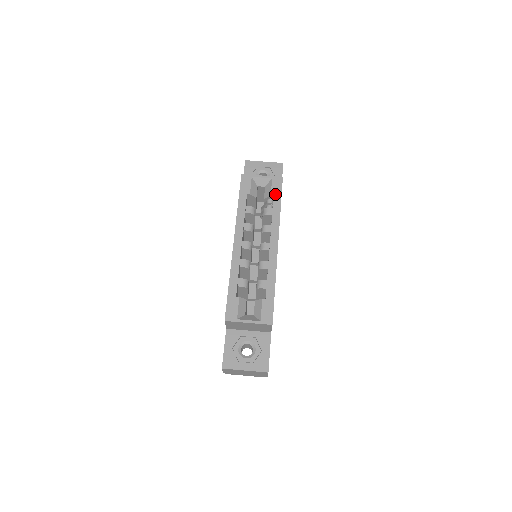
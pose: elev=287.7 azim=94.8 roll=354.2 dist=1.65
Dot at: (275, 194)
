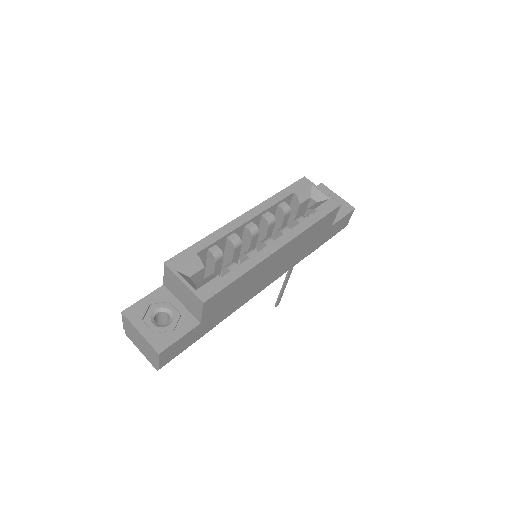
Dot at: (320, 210)
